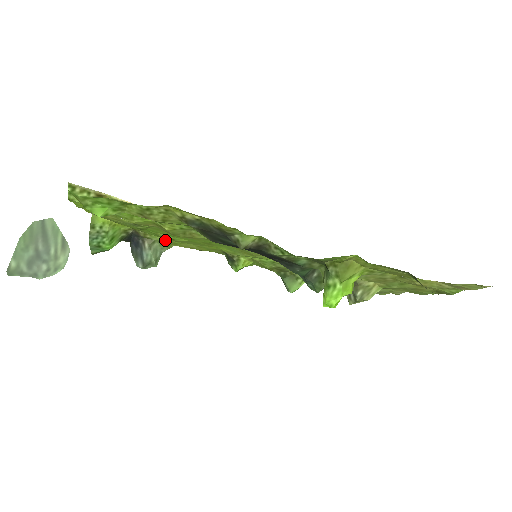
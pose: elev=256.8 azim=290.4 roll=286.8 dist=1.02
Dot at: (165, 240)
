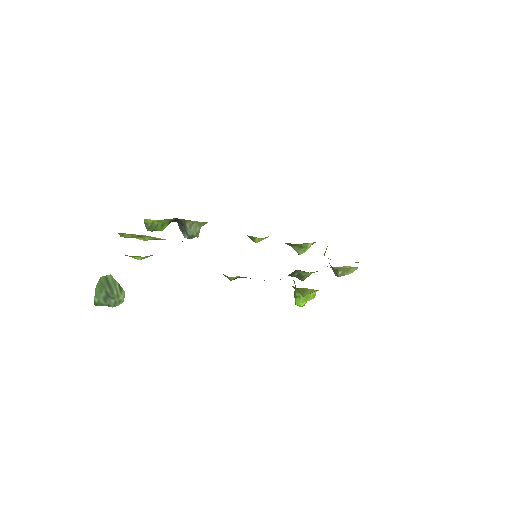
Dot at: occluded
